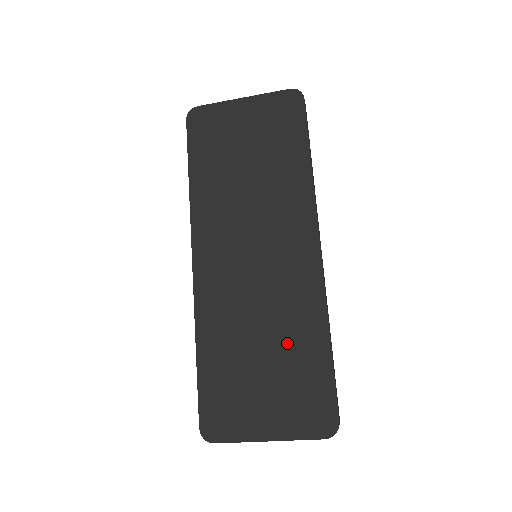
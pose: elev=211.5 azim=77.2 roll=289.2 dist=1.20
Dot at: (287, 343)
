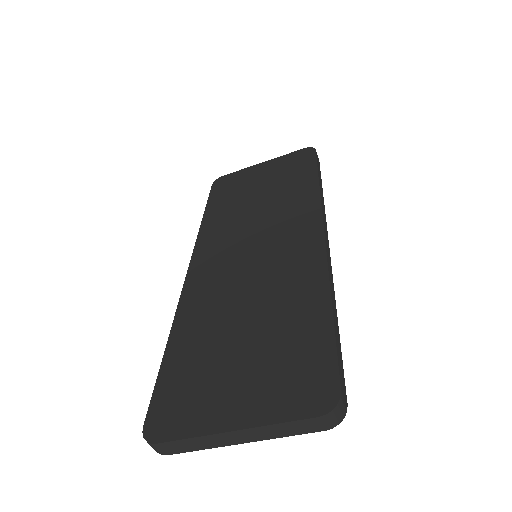
Dot at: (277, 315)
